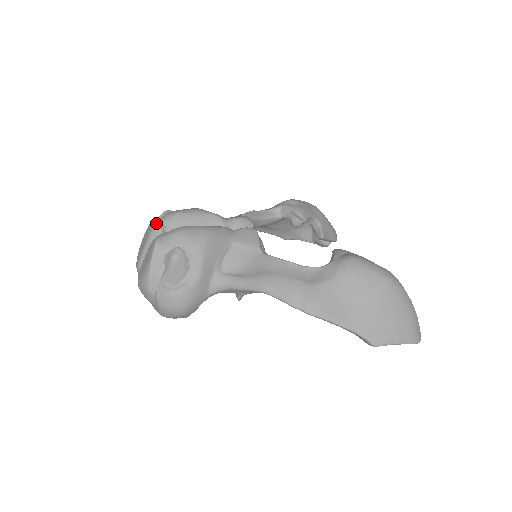
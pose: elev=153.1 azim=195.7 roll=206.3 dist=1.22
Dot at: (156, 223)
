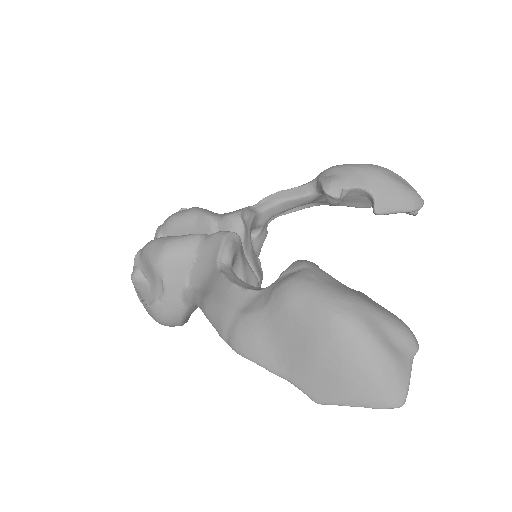
Dot at: (157, 229)
